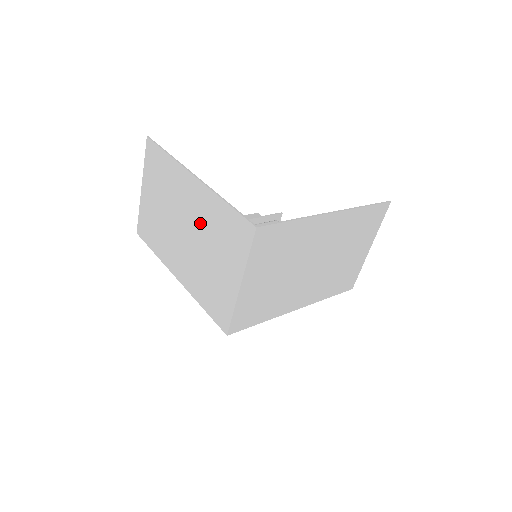
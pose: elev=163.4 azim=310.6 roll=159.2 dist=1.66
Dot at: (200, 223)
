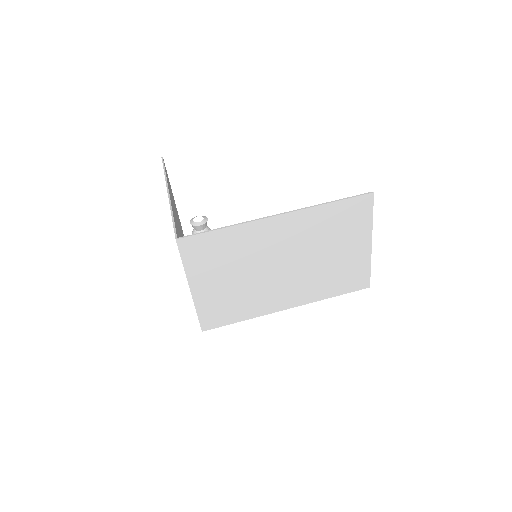
Dot at: occluded
